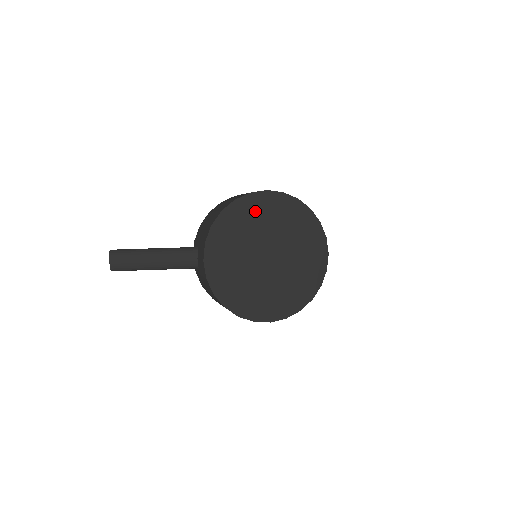
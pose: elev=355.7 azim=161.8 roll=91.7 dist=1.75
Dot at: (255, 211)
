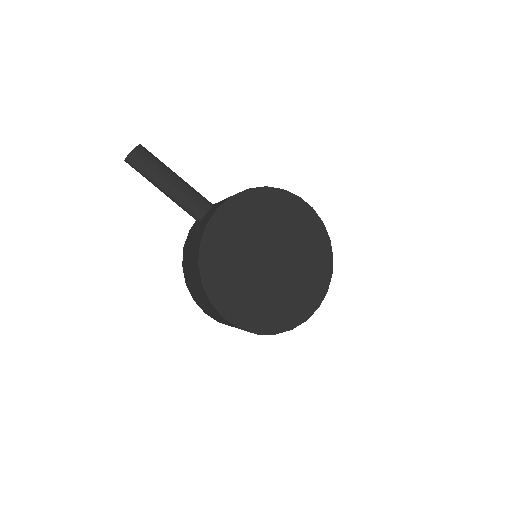
Dot at: (291, 213)
